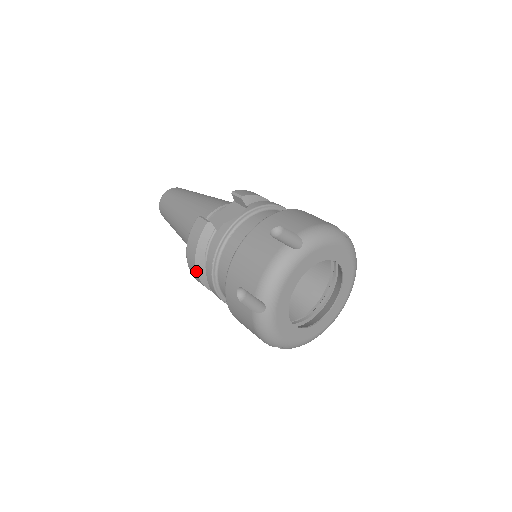
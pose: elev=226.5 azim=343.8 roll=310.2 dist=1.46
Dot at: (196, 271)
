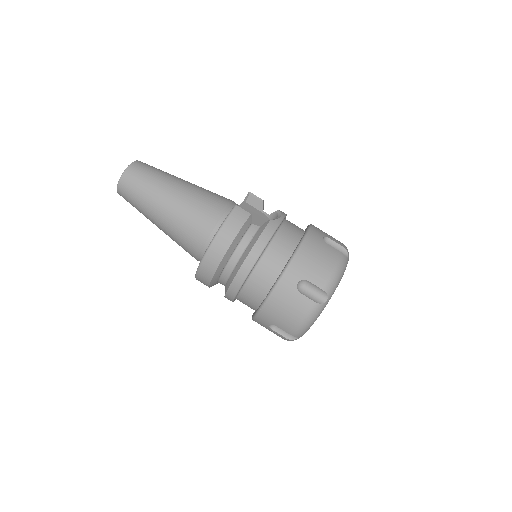
Dot at: (223, 257)
